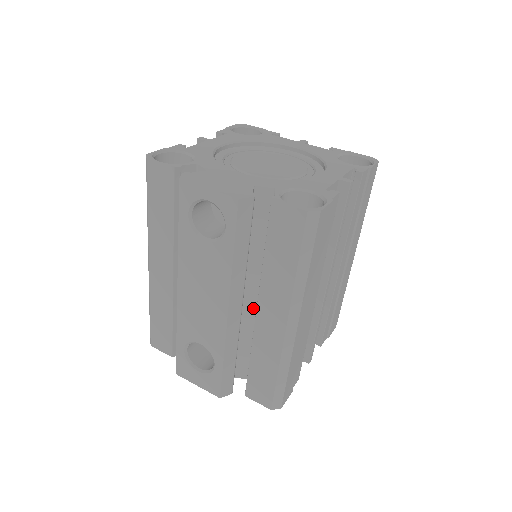
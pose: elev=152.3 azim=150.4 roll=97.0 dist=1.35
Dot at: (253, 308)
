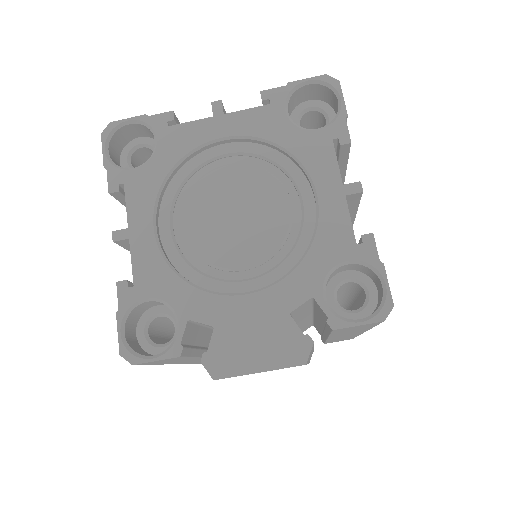
Dot at: (308, 320)
